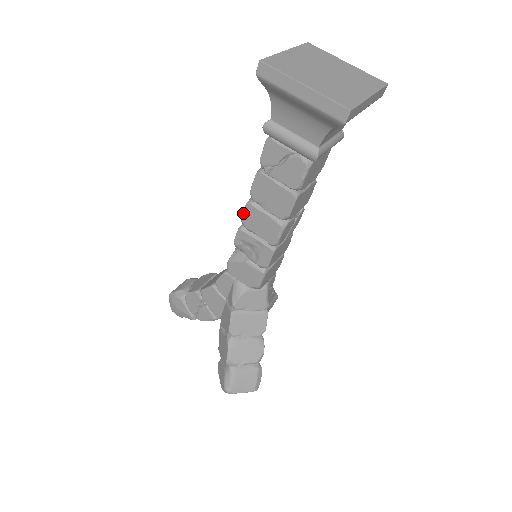
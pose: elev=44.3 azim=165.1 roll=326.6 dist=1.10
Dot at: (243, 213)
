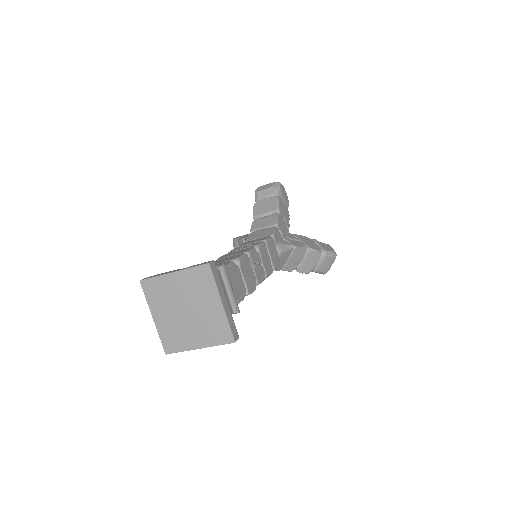
Dot at: occluded
